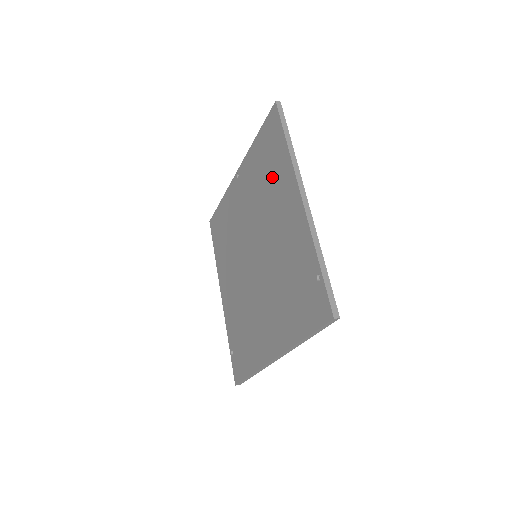
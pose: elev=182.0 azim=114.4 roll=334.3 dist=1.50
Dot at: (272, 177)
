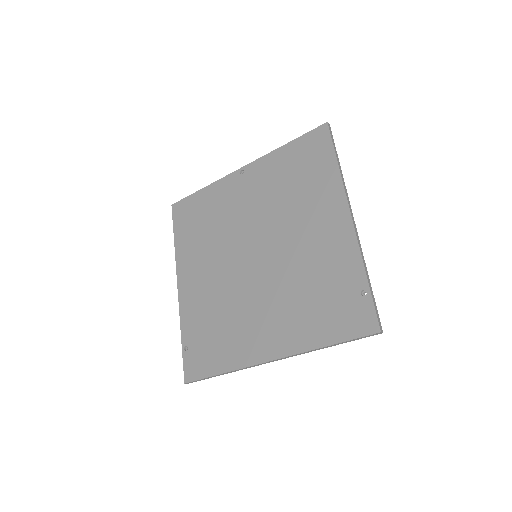
Dot at: (306, 188)
